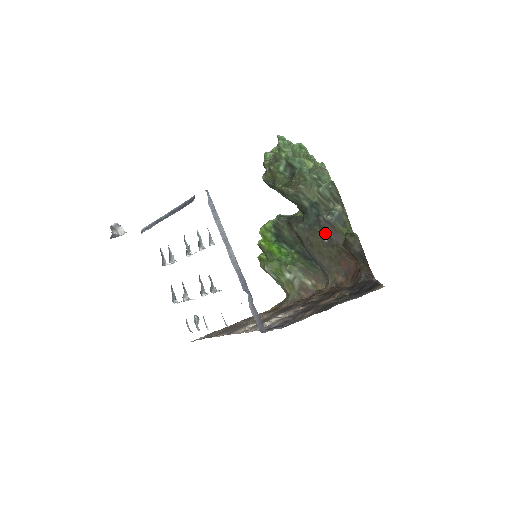
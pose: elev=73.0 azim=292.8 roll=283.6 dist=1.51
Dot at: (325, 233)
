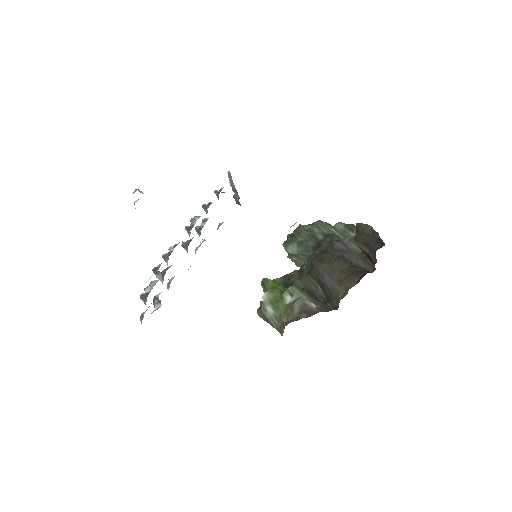
Dot at: (338, 253)
